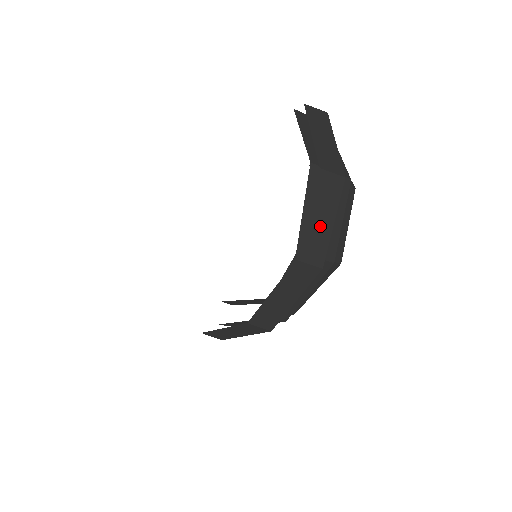
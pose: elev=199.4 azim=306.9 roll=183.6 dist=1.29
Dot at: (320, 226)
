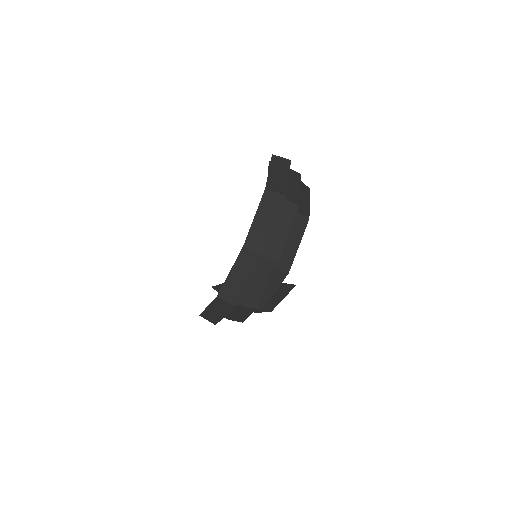
Dot at: (279, 177)
